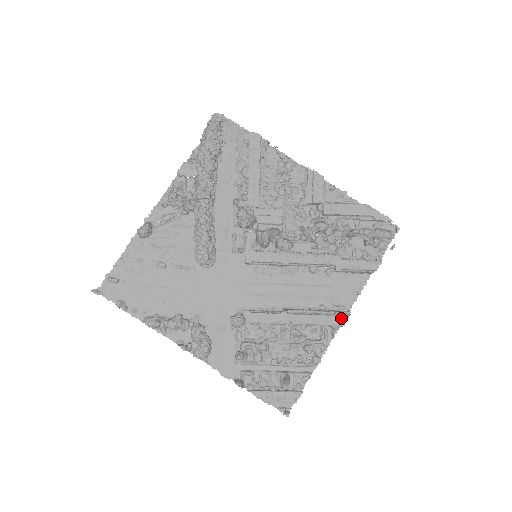
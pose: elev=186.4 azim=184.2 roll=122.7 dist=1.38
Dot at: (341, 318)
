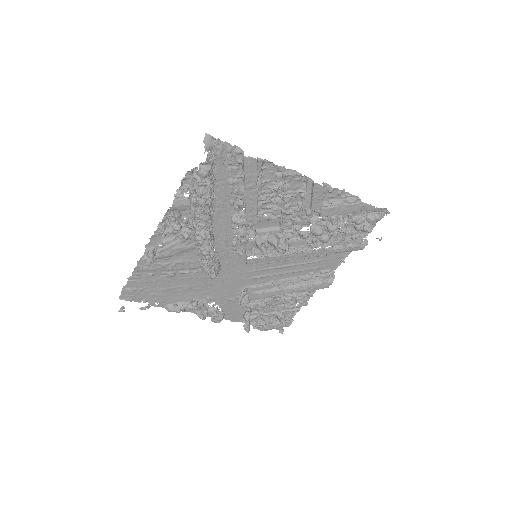
Dot at: (327, 284)
